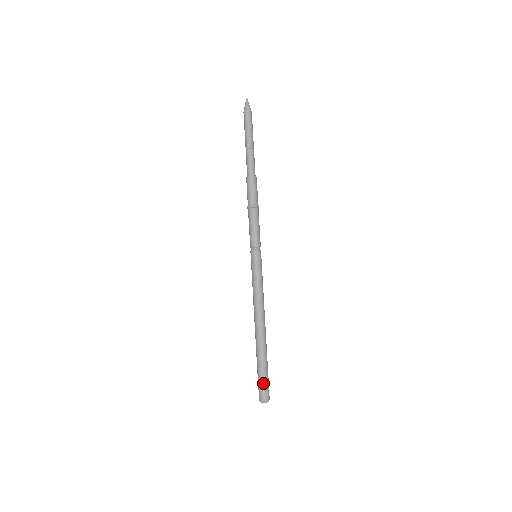
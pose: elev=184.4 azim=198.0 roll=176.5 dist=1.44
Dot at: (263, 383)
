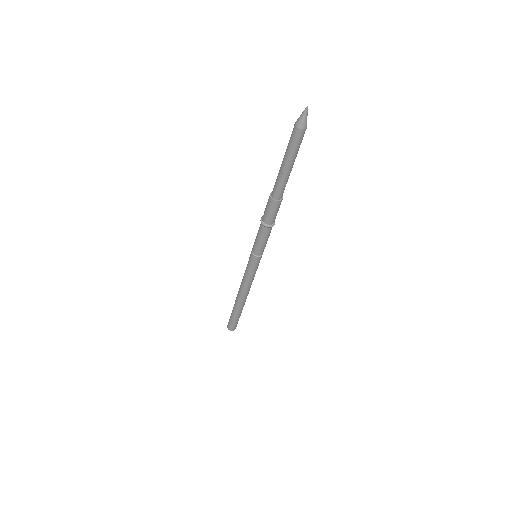
Dot at: (231, 323)
